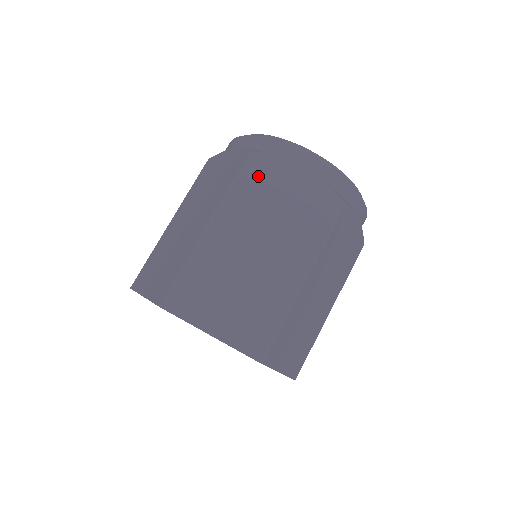
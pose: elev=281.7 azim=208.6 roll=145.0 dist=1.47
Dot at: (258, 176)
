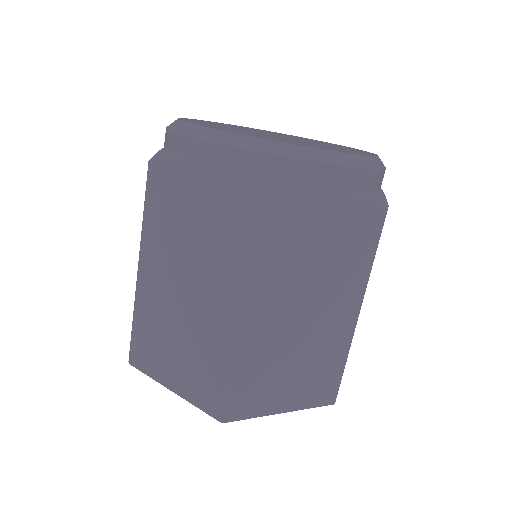
Dot at: (282, 228)
